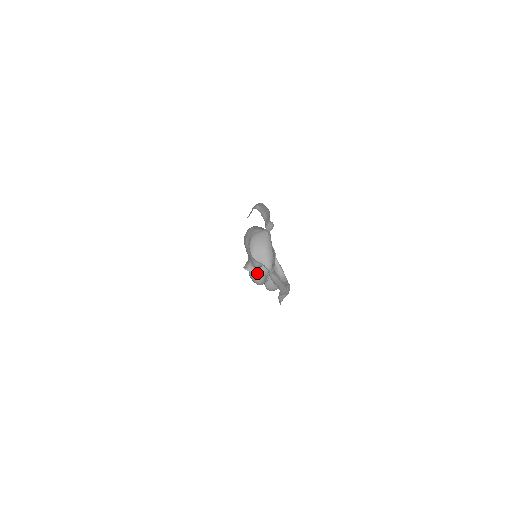
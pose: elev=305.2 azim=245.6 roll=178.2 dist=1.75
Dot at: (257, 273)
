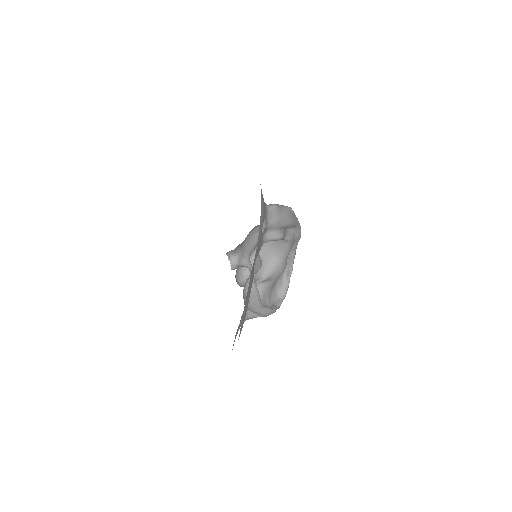
Dot at: (233, 269)
